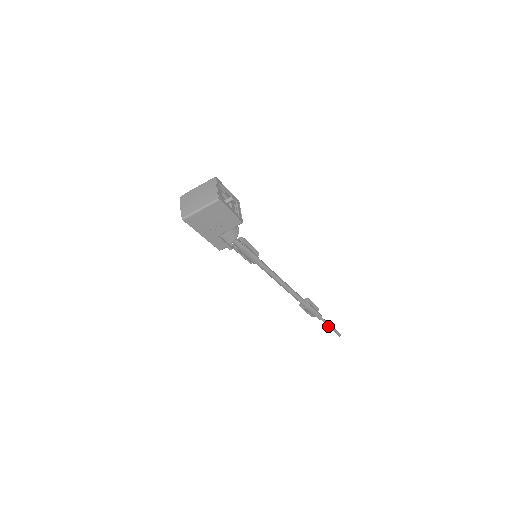
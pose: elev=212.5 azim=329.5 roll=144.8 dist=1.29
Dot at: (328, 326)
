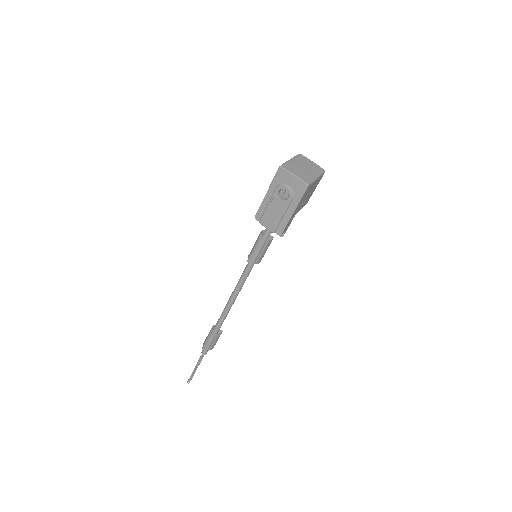
Dot at: occluded
